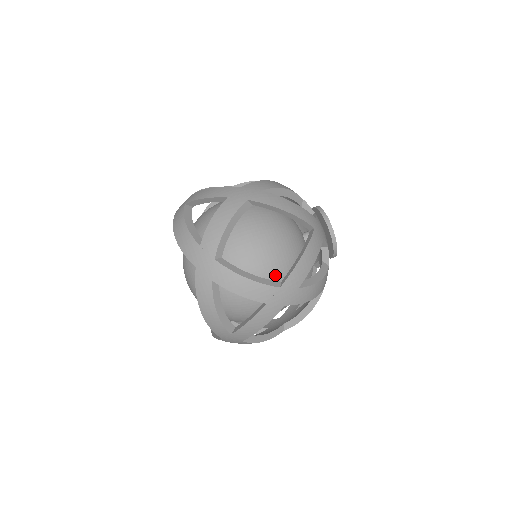
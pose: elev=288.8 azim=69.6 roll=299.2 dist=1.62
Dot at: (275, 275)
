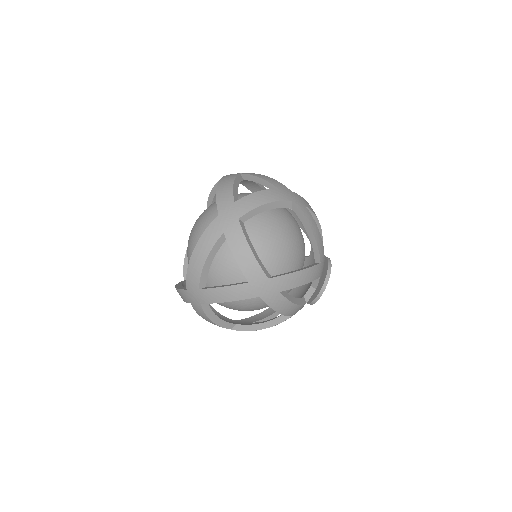
Dot at: occluded
